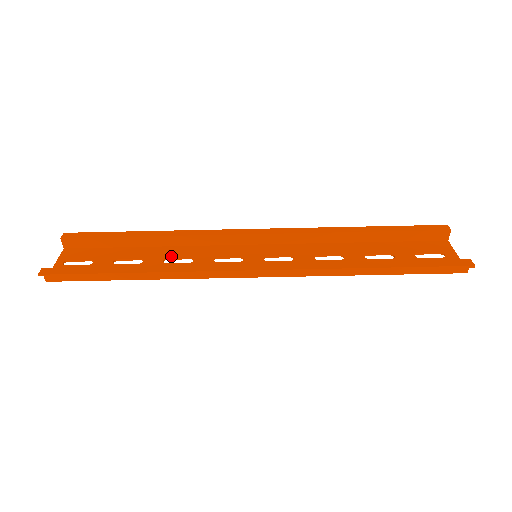
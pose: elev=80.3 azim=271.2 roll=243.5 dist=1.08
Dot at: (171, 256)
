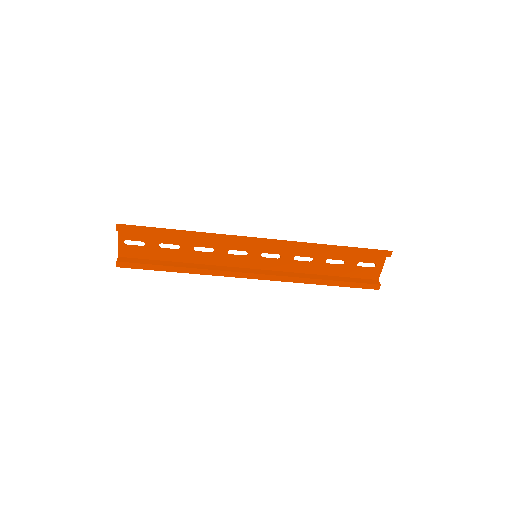
Dot at: (199, 245)
